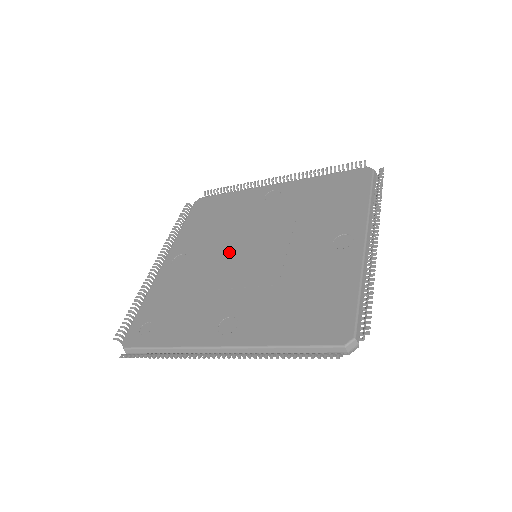
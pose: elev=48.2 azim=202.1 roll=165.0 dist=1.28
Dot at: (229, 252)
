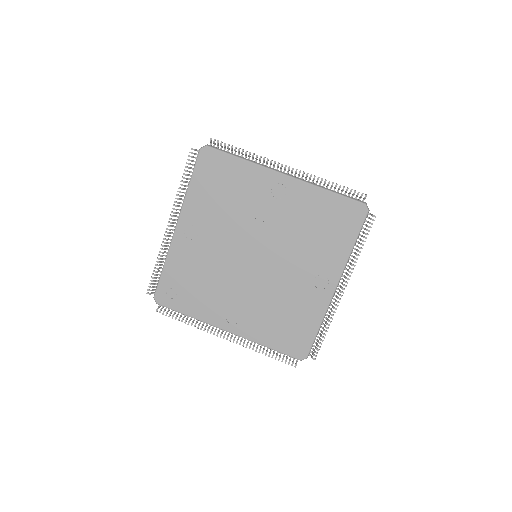
Dot at: (235, 247)
